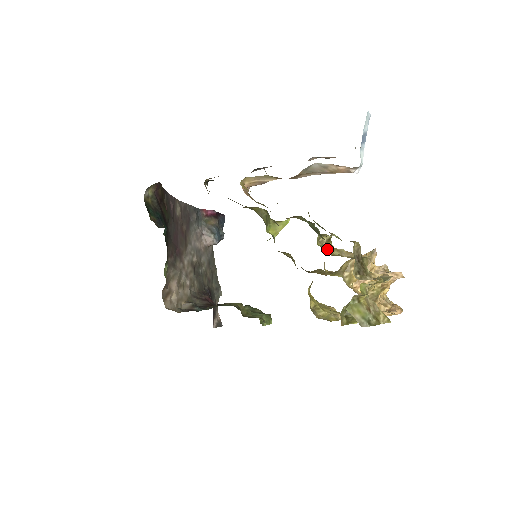
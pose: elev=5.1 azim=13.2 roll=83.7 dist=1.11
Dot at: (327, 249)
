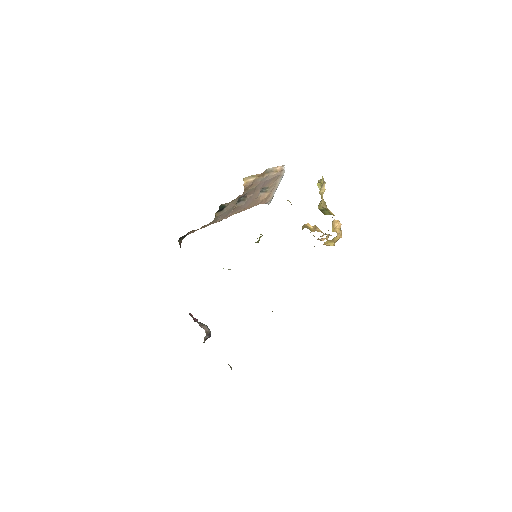
Dot at: occluded
